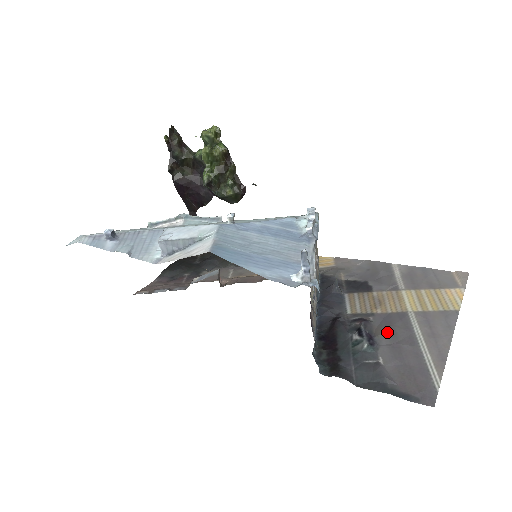
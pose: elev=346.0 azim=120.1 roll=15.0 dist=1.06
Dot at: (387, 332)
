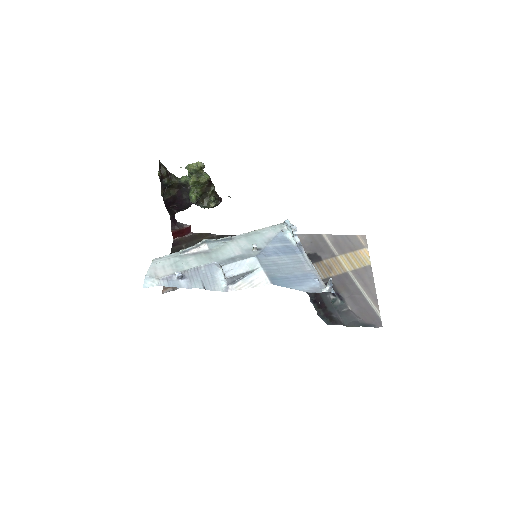
Dot at: (344, 289)
